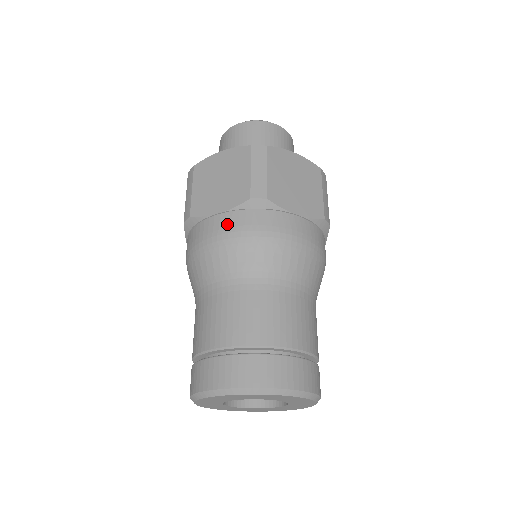
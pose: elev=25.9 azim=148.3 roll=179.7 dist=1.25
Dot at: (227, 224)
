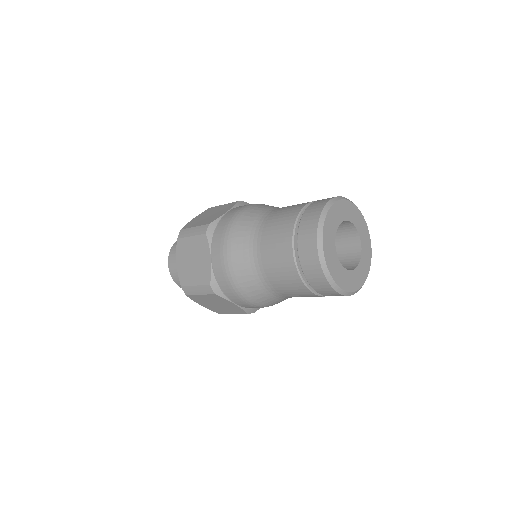
Dot at: (218, 251)
